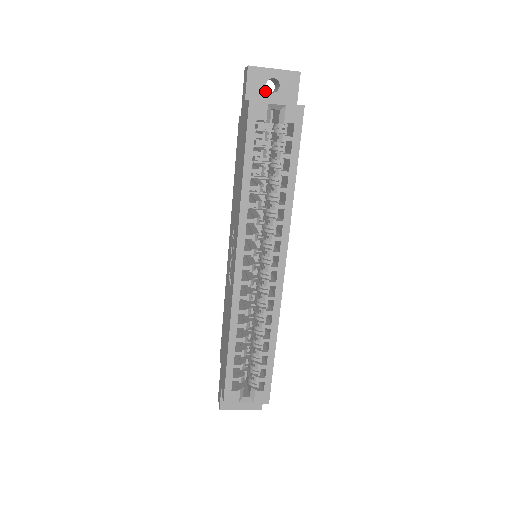
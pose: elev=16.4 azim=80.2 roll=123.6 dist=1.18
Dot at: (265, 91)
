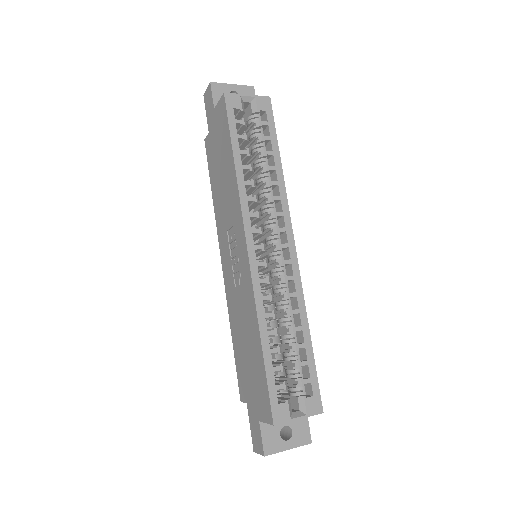
Dot at: occluded
